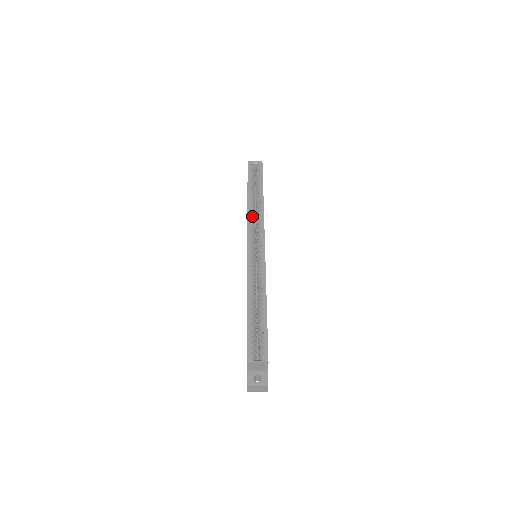
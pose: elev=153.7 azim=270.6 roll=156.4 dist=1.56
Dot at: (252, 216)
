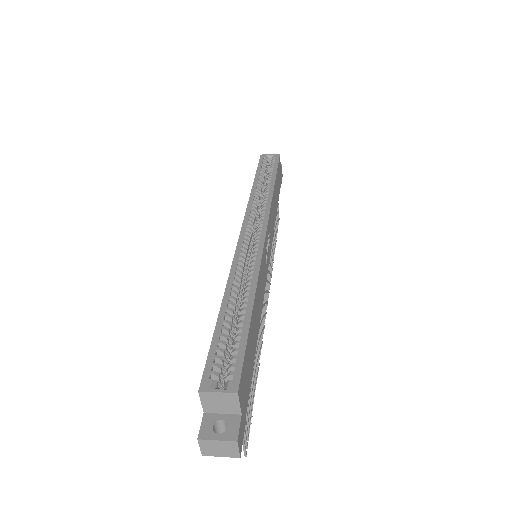
Dot at: (254, 204)
